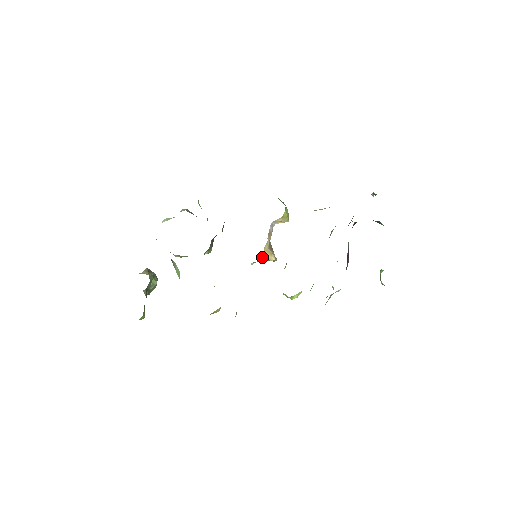
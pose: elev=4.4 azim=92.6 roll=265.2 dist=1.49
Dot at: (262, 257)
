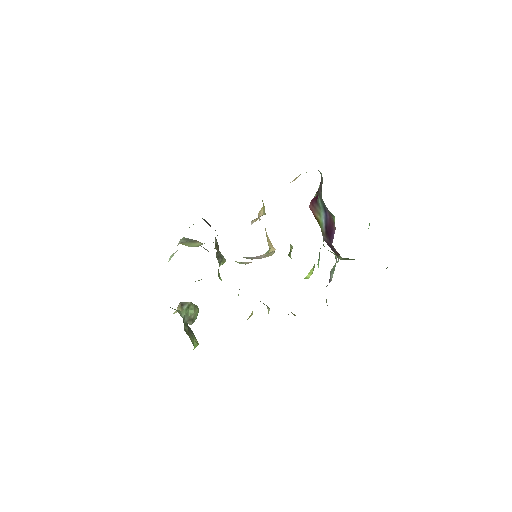
Dot at: occluded
